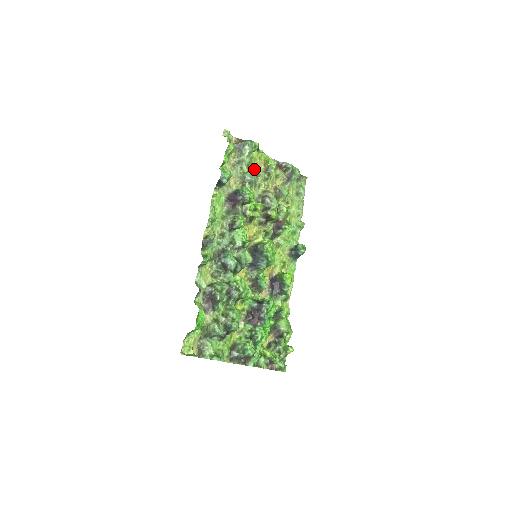
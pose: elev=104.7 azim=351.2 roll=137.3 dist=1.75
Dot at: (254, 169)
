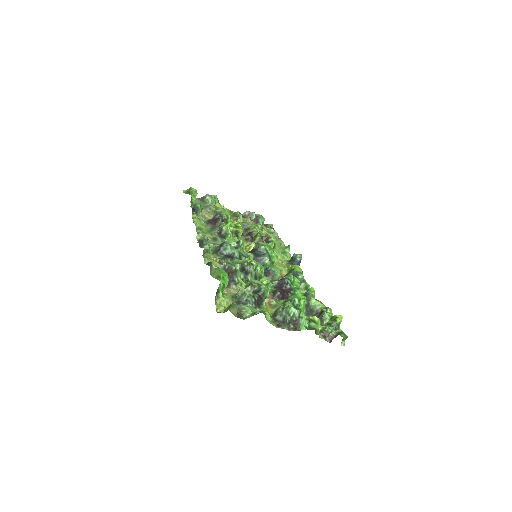
Dot at: occluded
